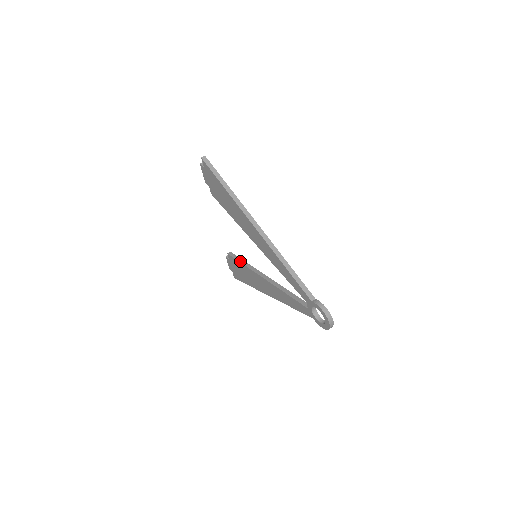
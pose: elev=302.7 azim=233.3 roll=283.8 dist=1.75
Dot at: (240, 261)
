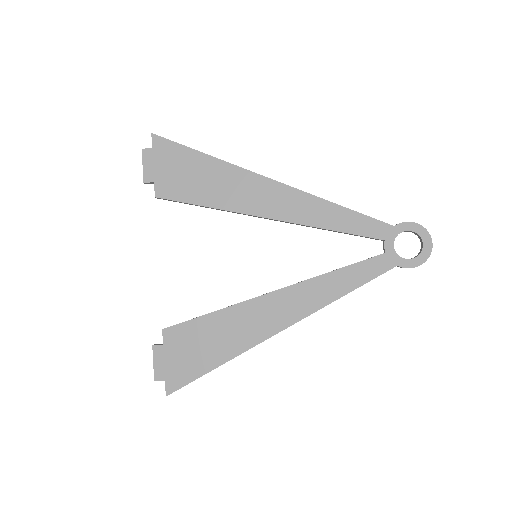
Dot at: occluded
